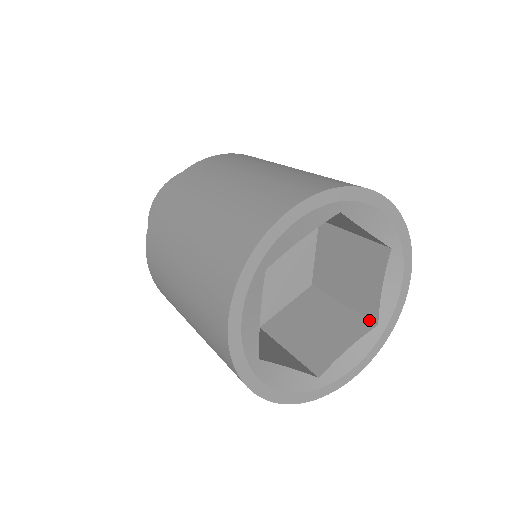
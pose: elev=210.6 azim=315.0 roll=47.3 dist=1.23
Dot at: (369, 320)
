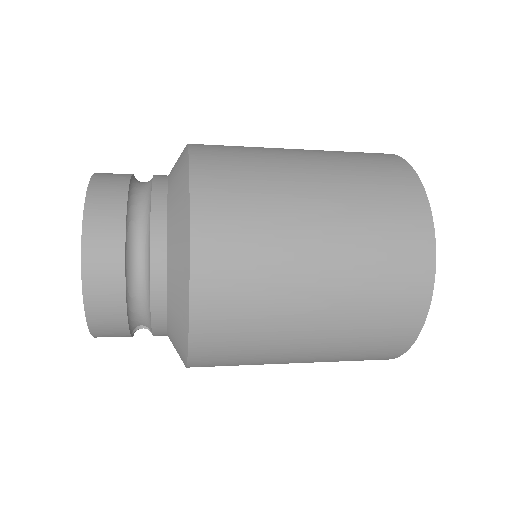
Dot at: occluded
